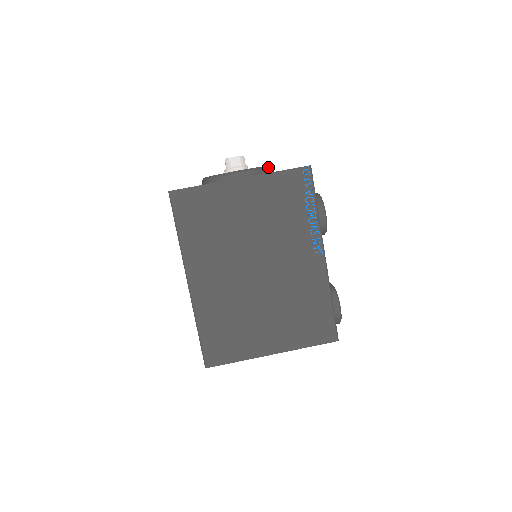
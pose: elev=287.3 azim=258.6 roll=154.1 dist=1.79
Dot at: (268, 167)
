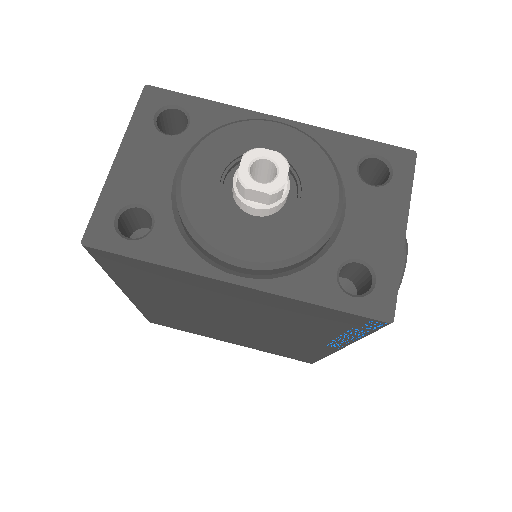
Dot at: (319, 245)
